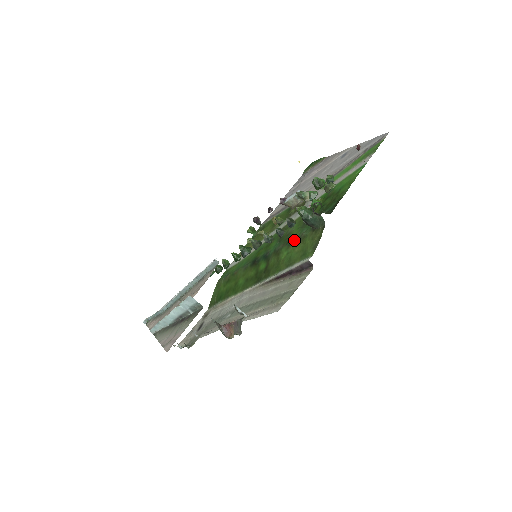
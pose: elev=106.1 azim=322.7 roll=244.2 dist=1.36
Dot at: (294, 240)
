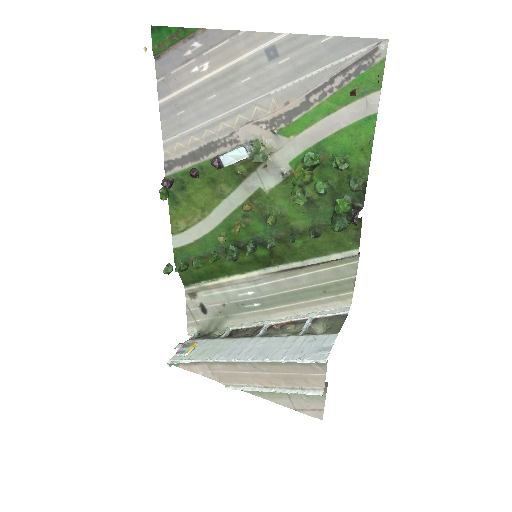
Dot at: (308, 230)
